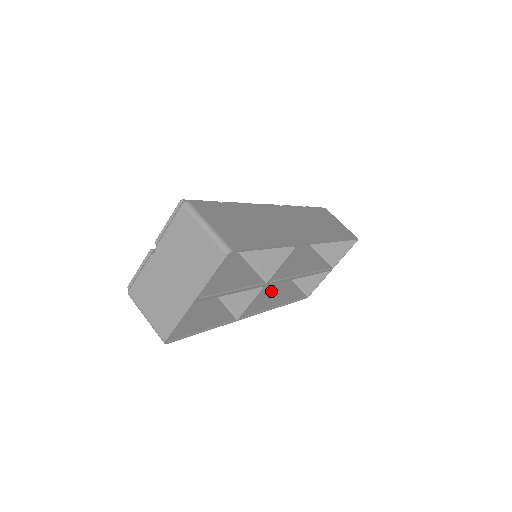
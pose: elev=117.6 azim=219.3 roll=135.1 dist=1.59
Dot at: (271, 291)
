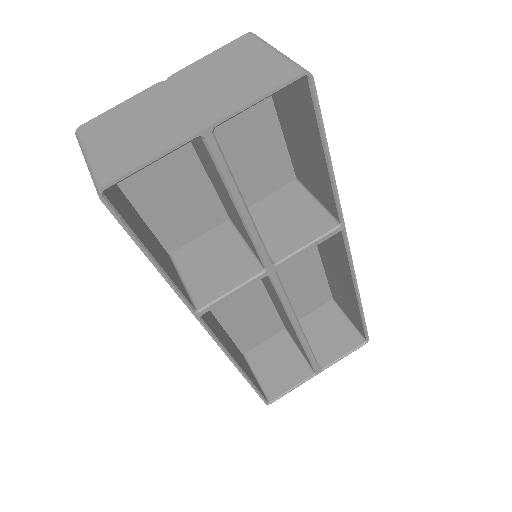
Dot at: (234, 351)
